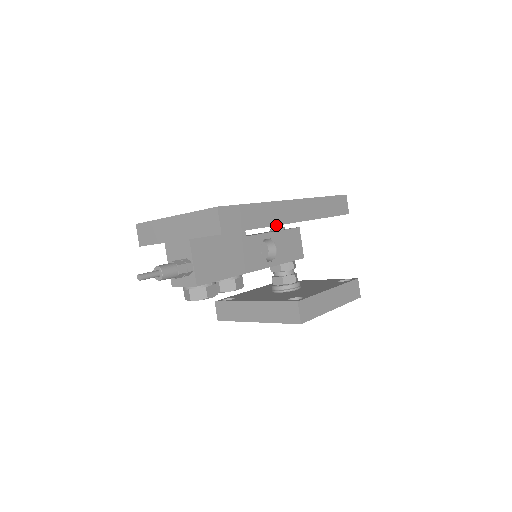
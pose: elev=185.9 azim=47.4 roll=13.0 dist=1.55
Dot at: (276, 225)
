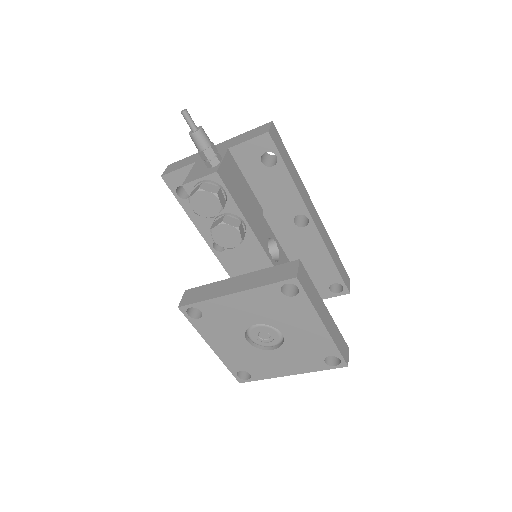
Dot at: (301, 197)
